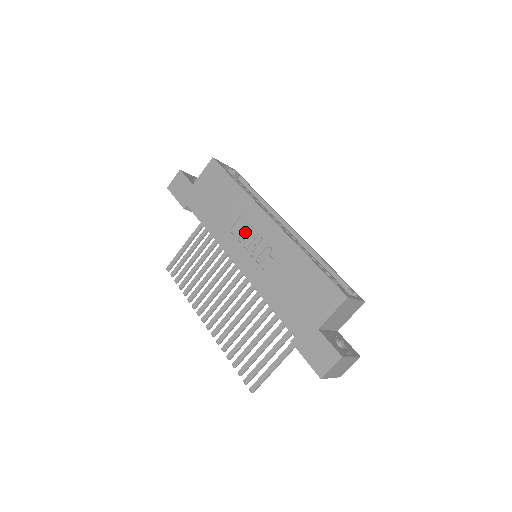
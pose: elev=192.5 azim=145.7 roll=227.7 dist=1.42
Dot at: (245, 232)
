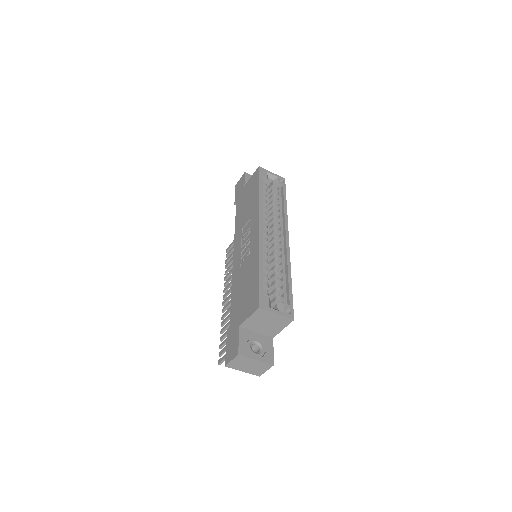
Dot at: (246, 233)
